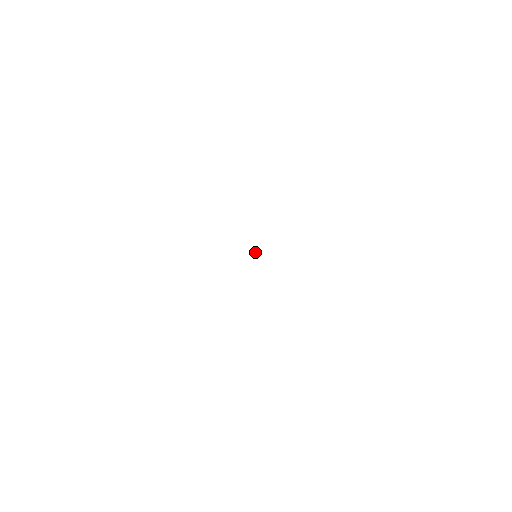
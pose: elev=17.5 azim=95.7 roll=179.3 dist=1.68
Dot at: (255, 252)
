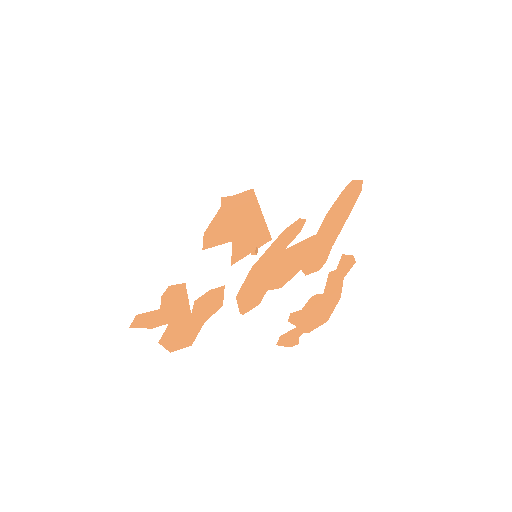
Dot at: (253, 252)
